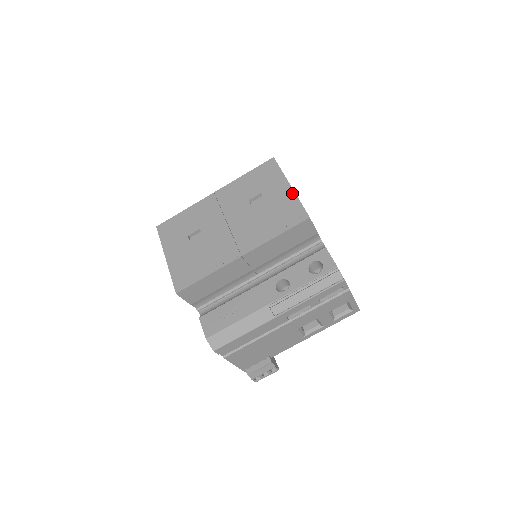
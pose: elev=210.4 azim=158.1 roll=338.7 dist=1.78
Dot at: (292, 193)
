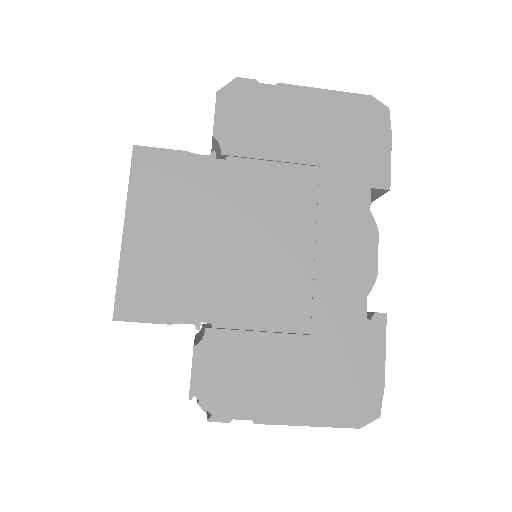
Dot at: (121, 250)
